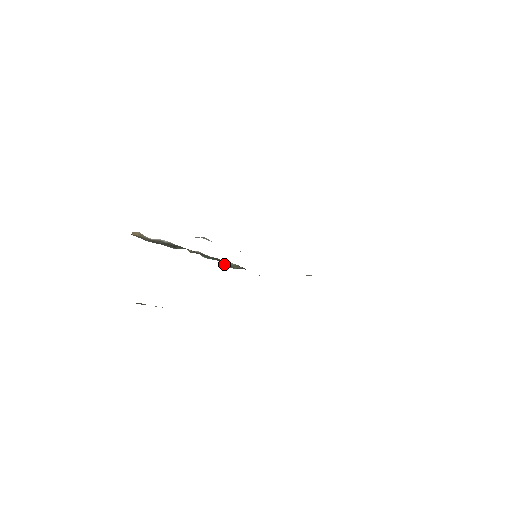
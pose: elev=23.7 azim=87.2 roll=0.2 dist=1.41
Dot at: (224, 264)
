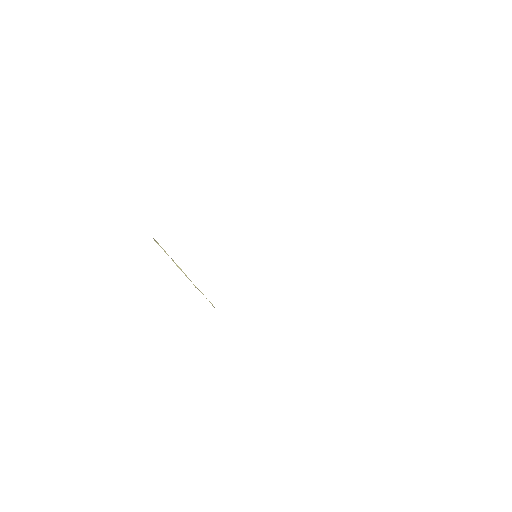
Dot at: occluded
